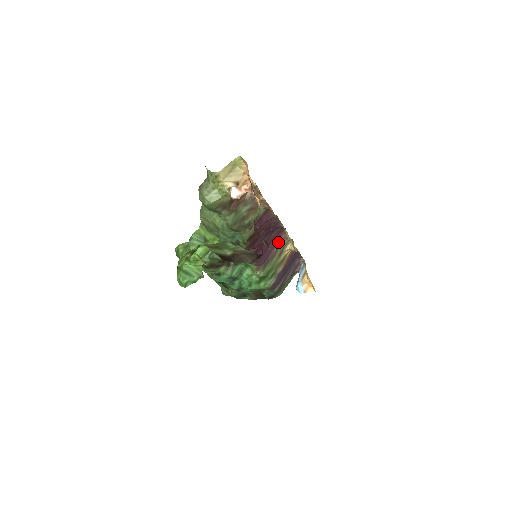
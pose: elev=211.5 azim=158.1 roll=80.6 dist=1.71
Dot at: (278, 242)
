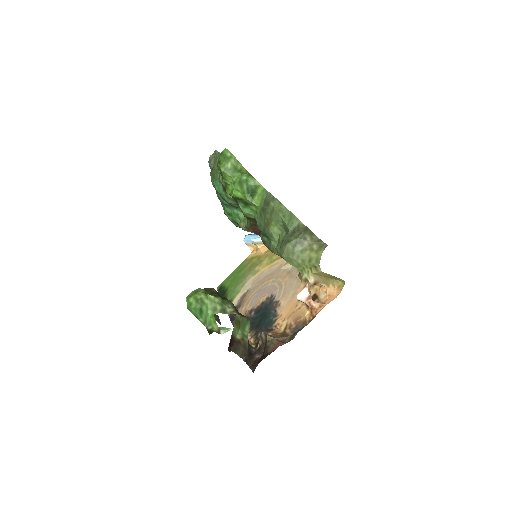
Dot at: occluded
